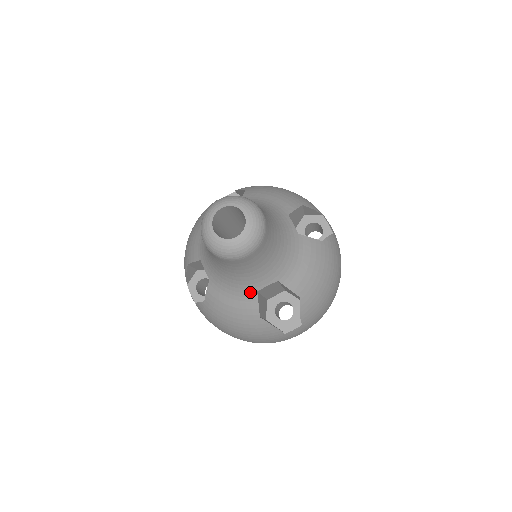
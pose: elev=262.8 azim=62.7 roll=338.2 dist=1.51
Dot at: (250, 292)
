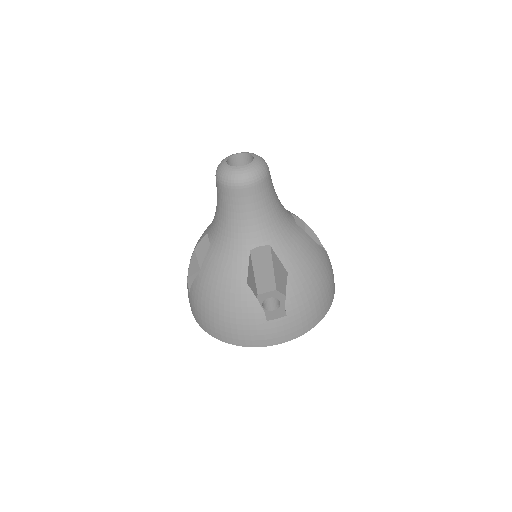
Dot at: (243, 250)
